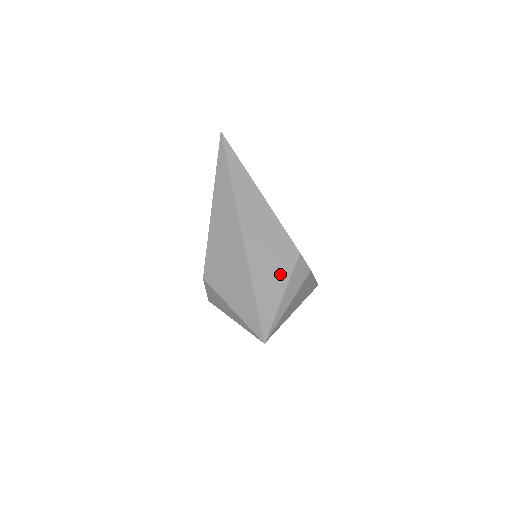
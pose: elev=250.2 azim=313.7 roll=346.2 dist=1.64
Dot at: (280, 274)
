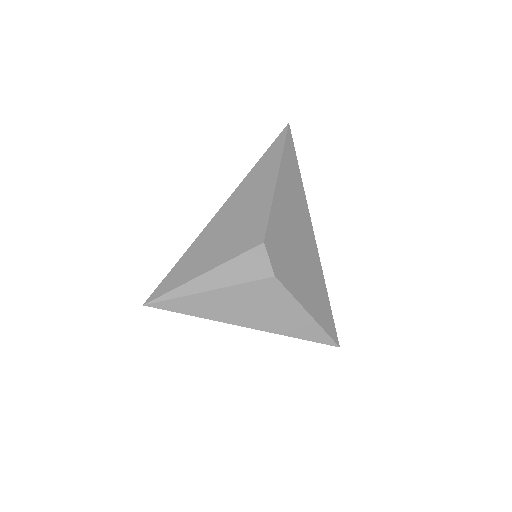
Dot at: (222, 252)
